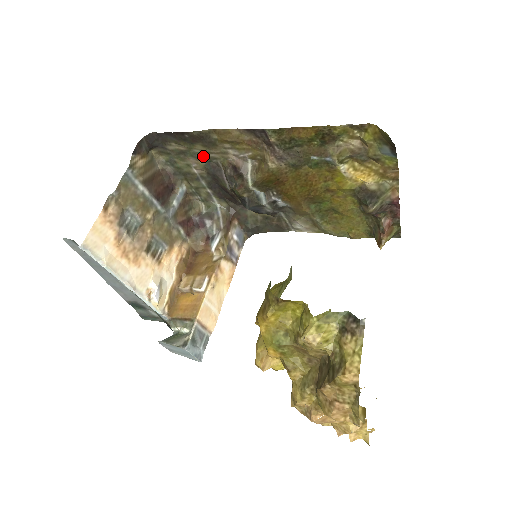
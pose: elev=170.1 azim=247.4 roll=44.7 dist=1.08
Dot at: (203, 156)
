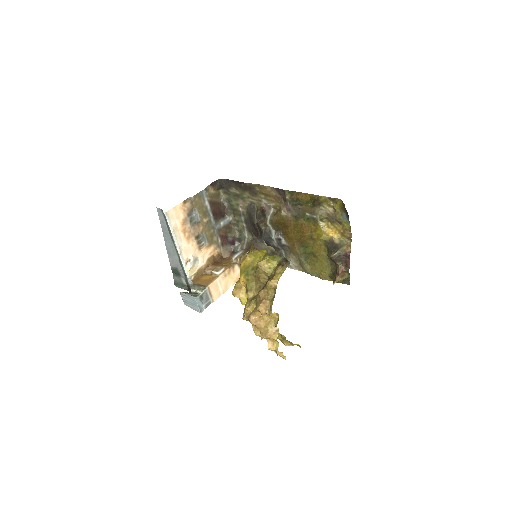
Dot at: (248, 200)
